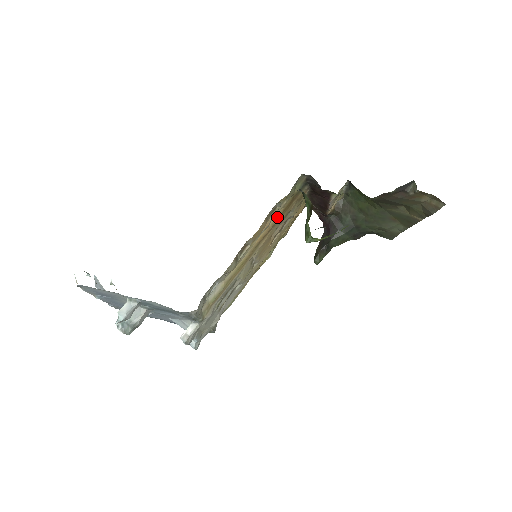
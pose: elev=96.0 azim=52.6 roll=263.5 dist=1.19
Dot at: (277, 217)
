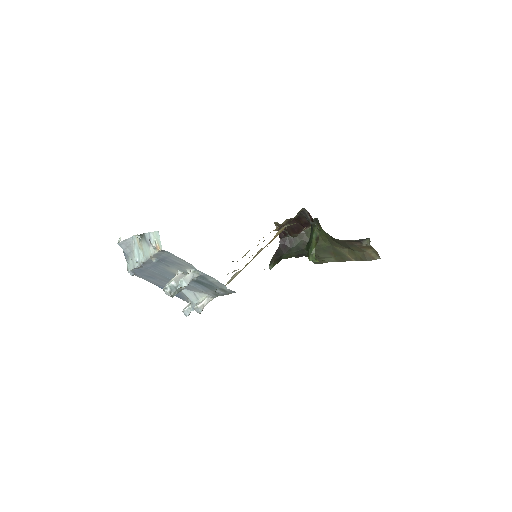
Dot at: (280, 232)
